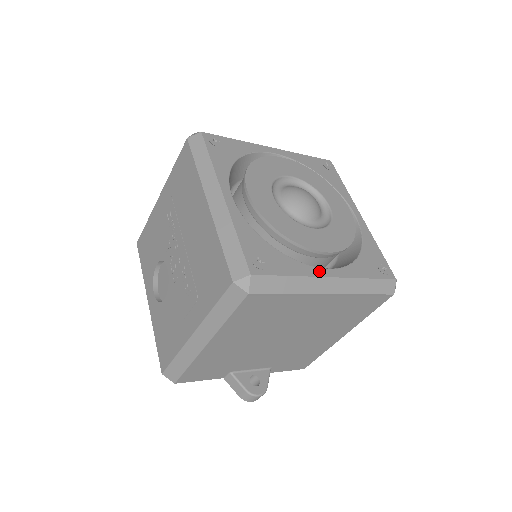
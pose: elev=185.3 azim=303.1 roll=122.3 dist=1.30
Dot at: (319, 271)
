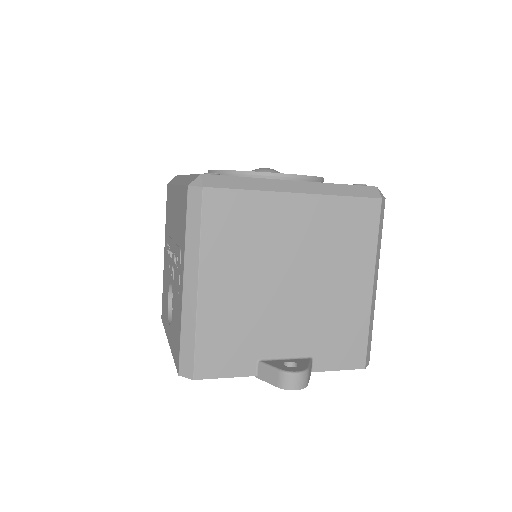
Dot at: (279, 180)
